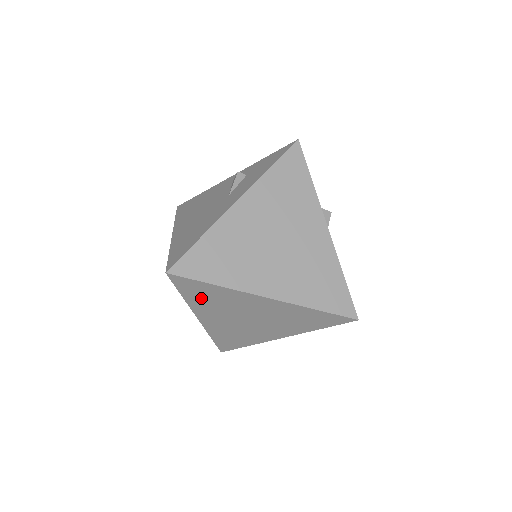
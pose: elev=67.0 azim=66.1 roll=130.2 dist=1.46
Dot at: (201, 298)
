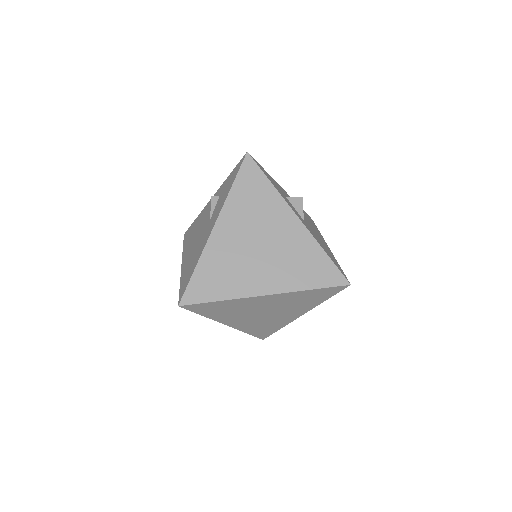
Dot at: (217, 312)
